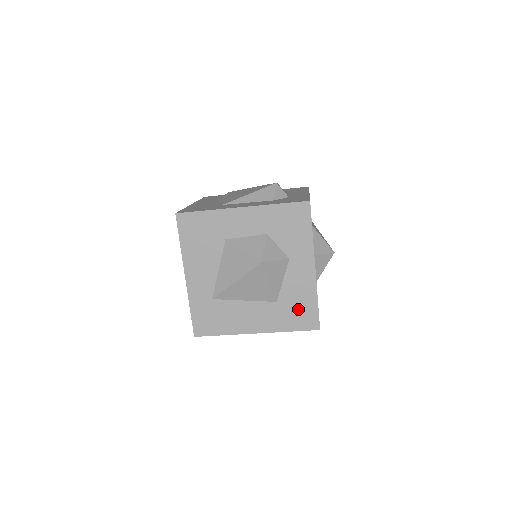
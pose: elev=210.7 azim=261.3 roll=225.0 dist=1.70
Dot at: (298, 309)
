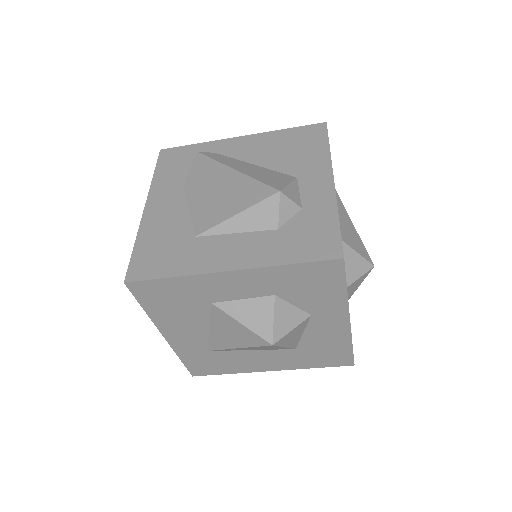
Dot at: (325, 353)
